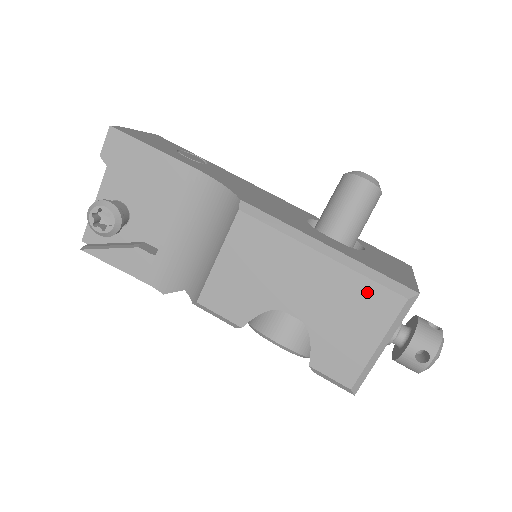
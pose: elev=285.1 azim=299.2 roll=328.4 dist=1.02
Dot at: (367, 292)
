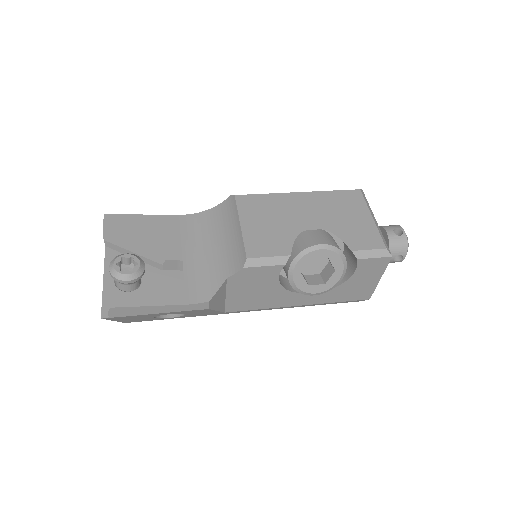
Dot at: (339, 197)
